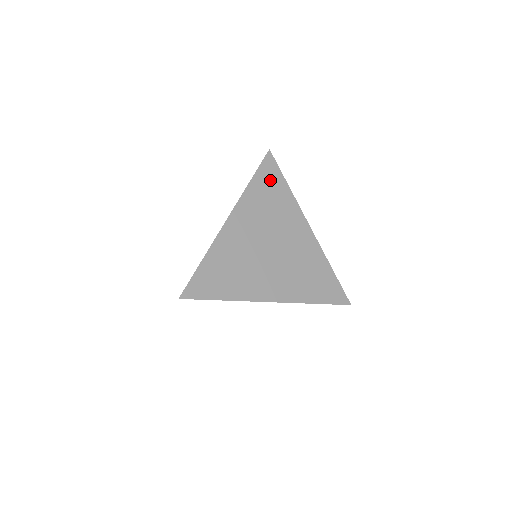
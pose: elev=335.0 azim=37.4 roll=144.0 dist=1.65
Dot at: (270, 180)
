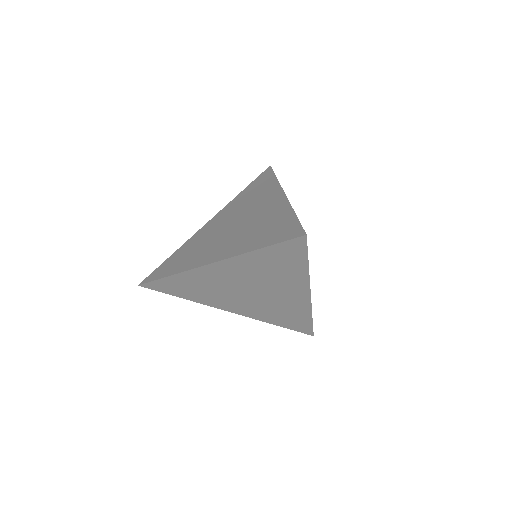
Dot at: occluded
